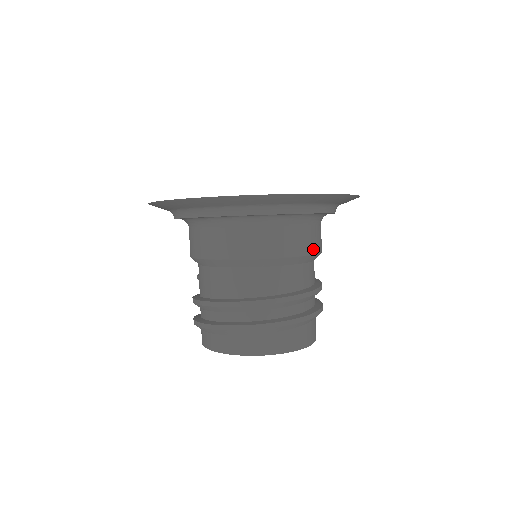
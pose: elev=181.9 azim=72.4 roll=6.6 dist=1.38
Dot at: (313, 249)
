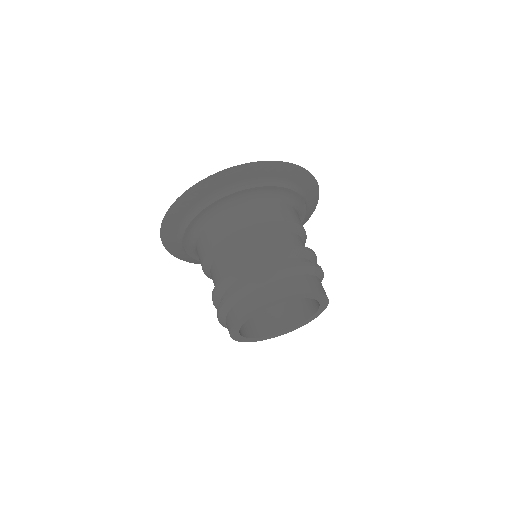
Dot at: (287, 218)
